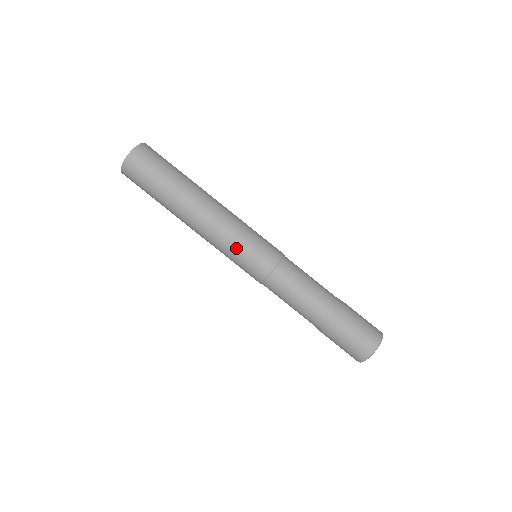
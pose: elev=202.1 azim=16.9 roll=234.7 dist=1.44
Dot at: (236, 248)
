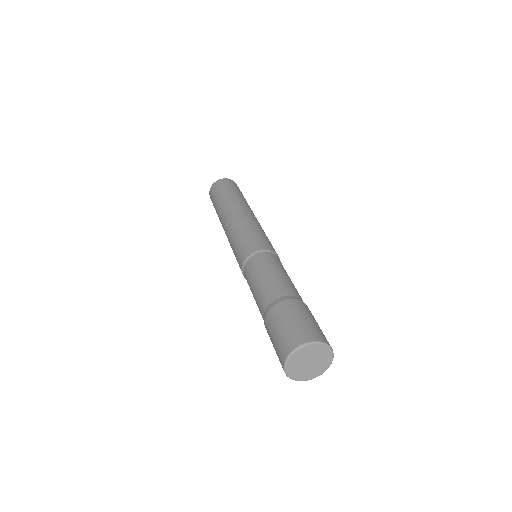
Dot at: (233, 247)
